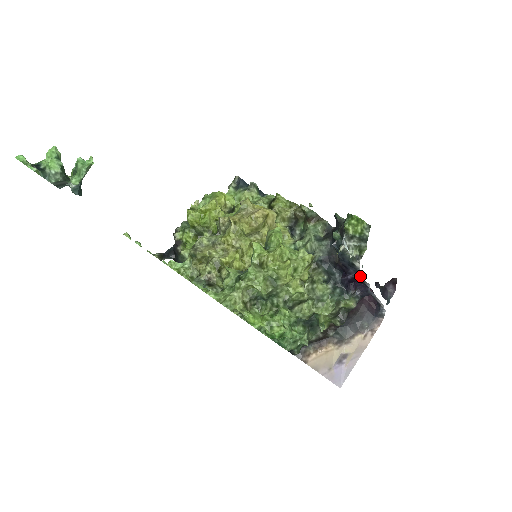
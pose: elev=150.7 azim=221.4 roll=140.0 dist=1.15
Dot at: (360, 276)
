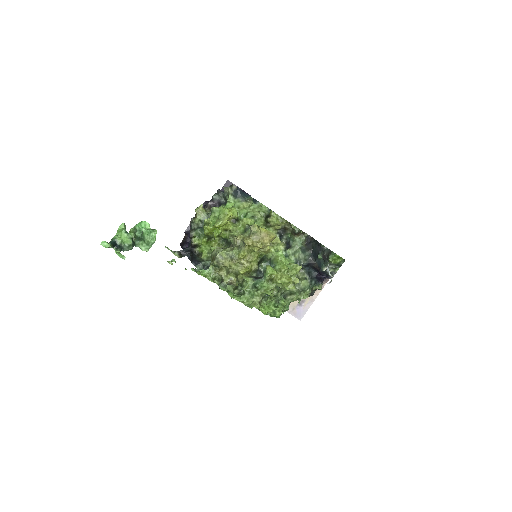
Dot at: occluded
